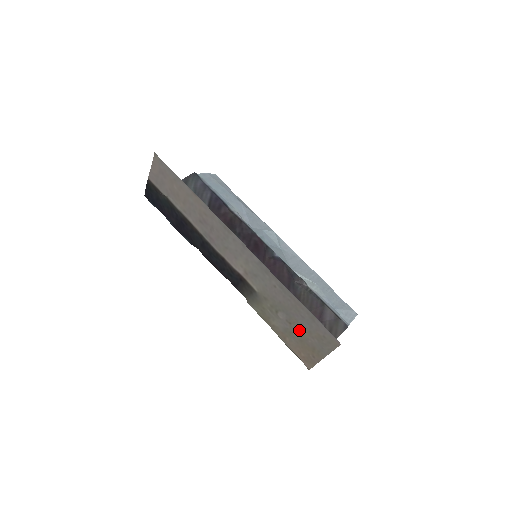
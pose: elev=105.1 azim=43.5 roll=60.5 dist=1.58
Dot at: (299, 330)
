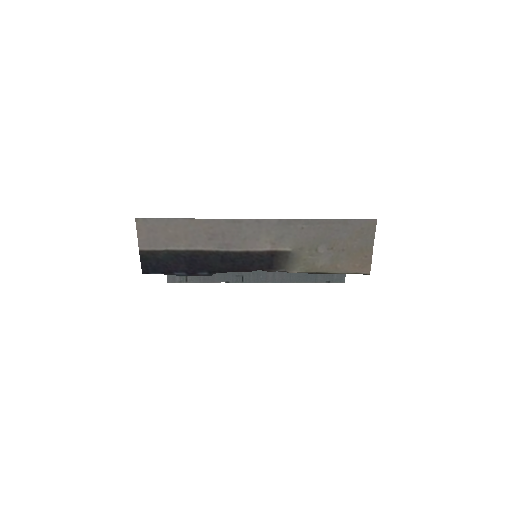
Dot at: (342, 246)
